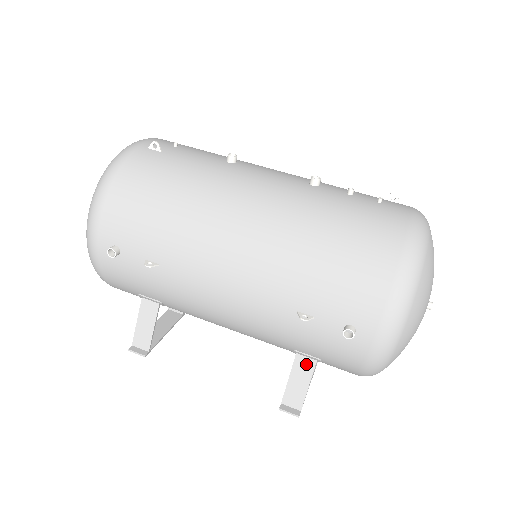
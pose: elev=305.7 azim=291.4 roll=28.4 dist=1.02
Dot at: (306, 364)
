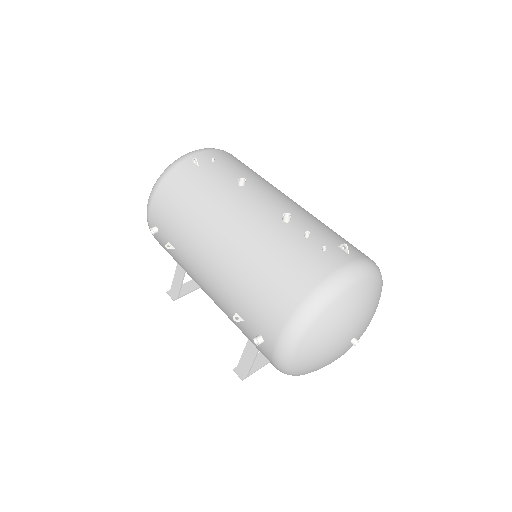
Dot at: (253, 348)
